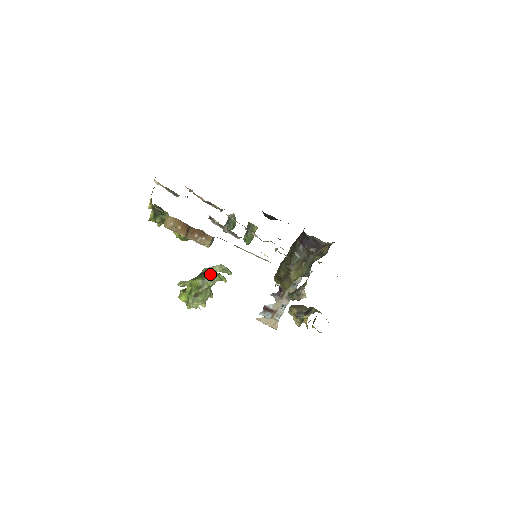
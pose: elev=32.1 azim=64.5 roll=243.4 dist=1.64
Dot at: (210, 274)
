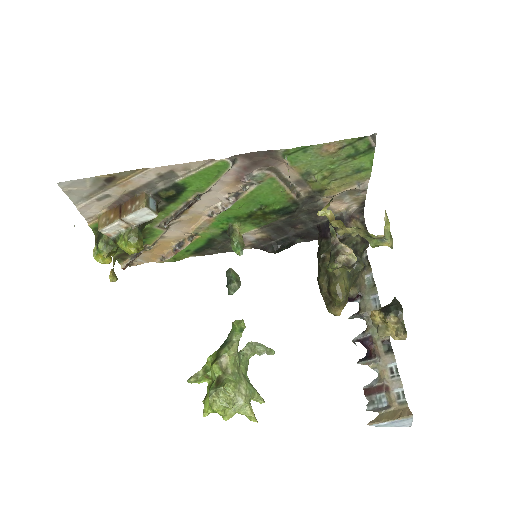
Dot at: occluded
